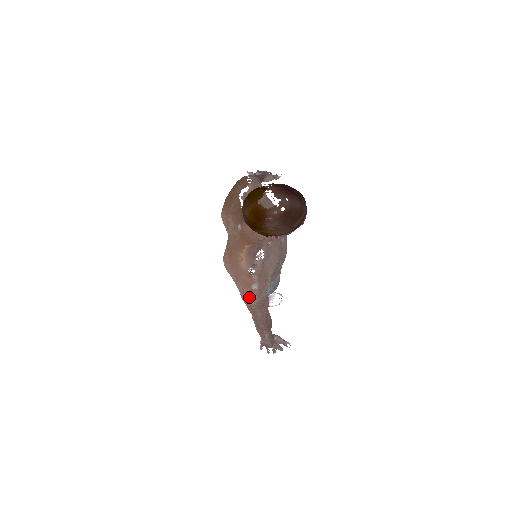
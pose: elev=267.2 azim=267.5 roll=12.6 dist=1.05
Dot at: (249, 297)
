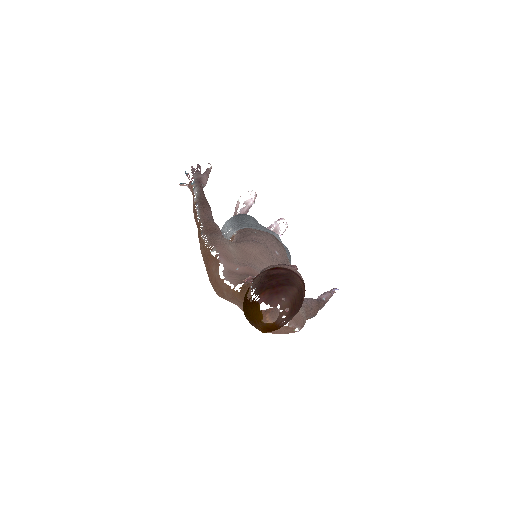
Dot at: occluded
